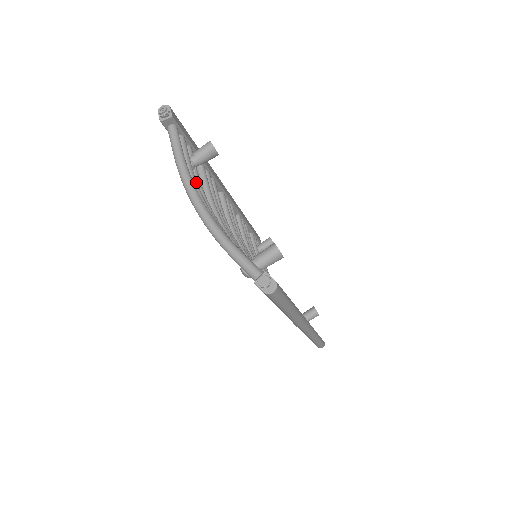
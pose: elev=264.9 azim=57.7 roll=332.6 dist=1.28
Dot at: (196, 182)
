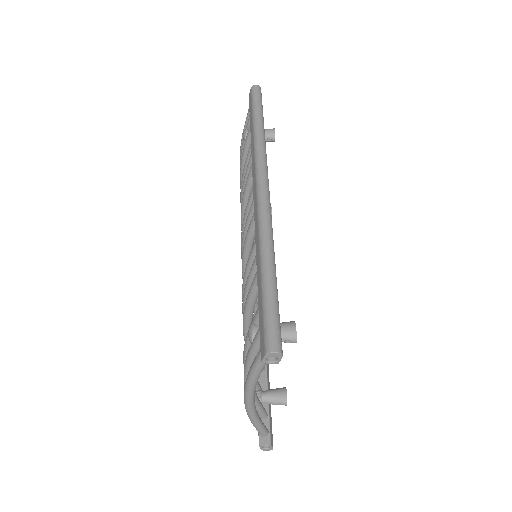
Dot at: occluded
